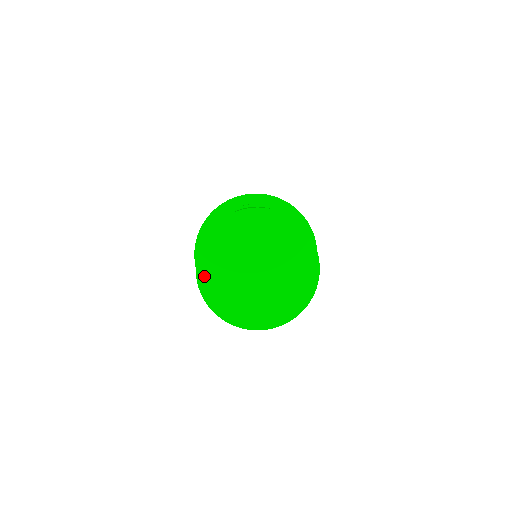
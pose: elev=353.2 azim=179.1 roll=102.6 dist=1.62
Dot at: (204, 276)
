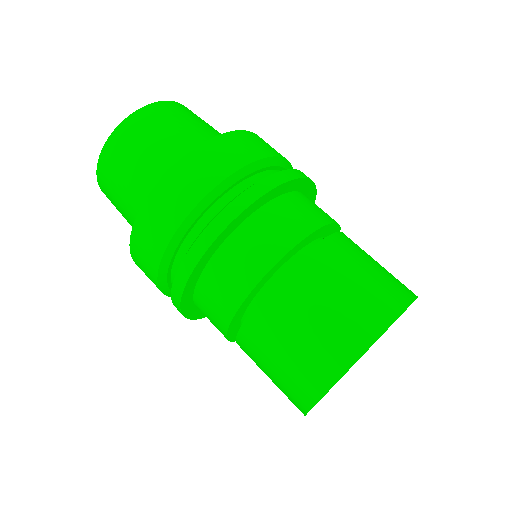
Dot at: occluded
